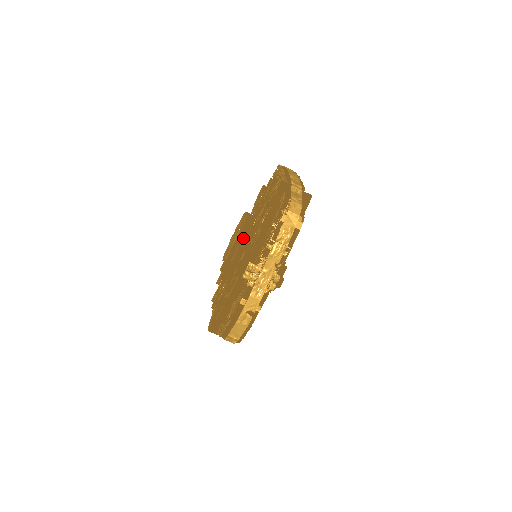
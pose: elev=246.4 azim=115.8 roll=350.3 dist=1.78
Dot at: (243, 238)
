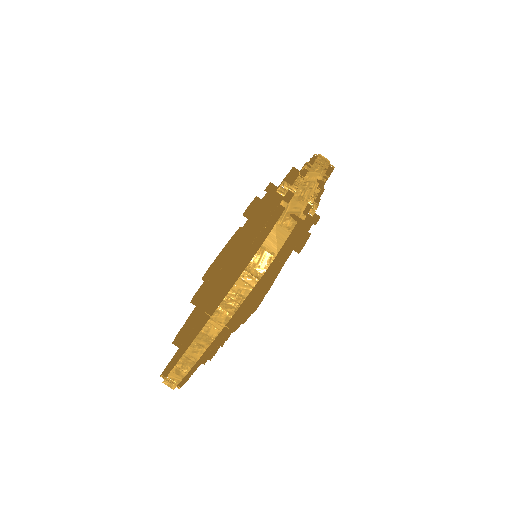
Dot at: occluded
